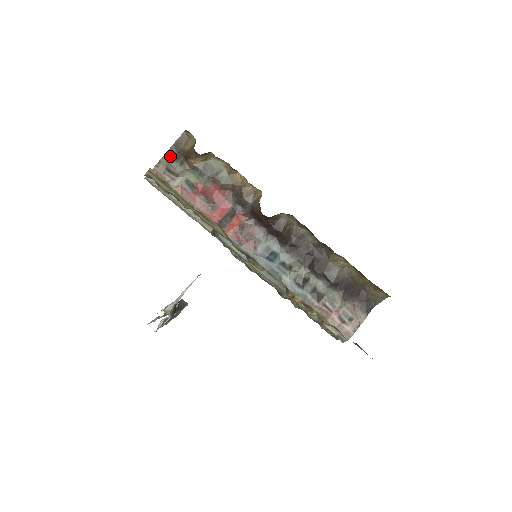
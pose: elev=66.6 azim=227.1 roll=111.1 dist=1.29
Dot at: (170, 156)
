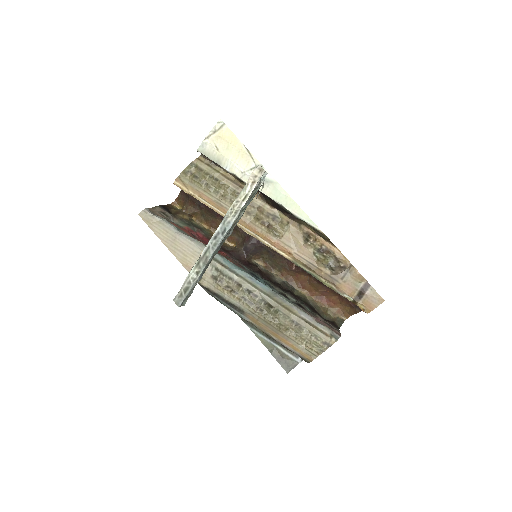
Dot at: (163, 208)
